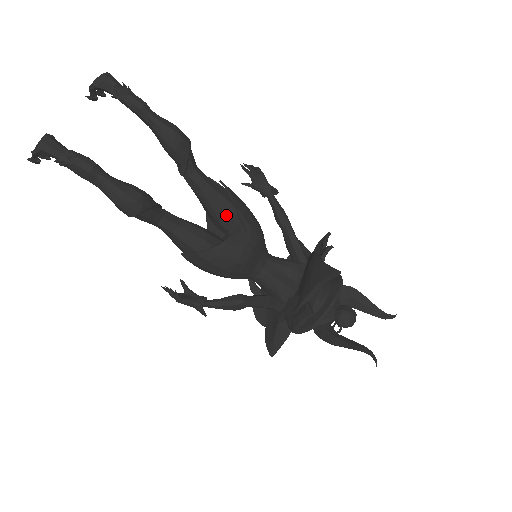
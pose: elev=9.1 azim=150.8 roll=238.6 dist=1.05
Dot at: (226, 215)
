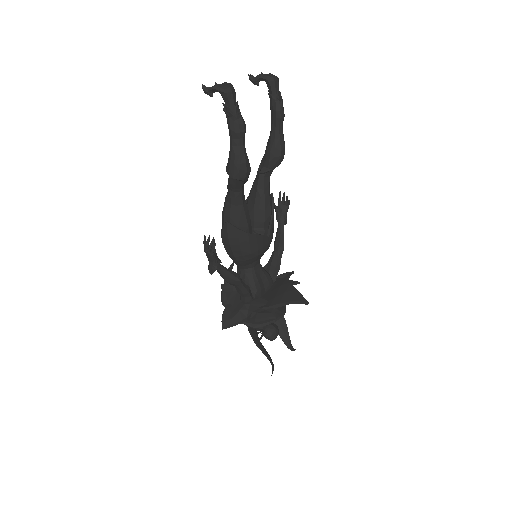
Dot at: (263, 218)
